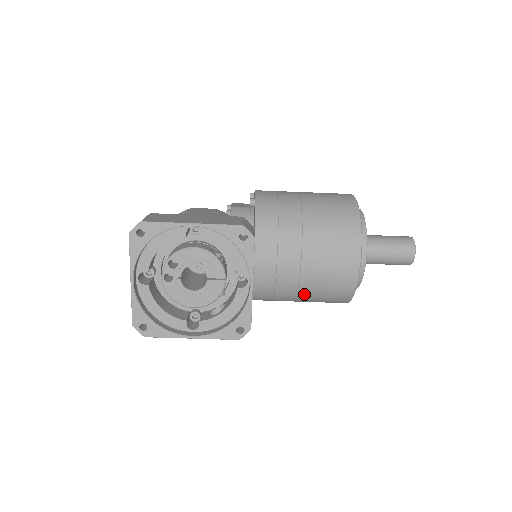
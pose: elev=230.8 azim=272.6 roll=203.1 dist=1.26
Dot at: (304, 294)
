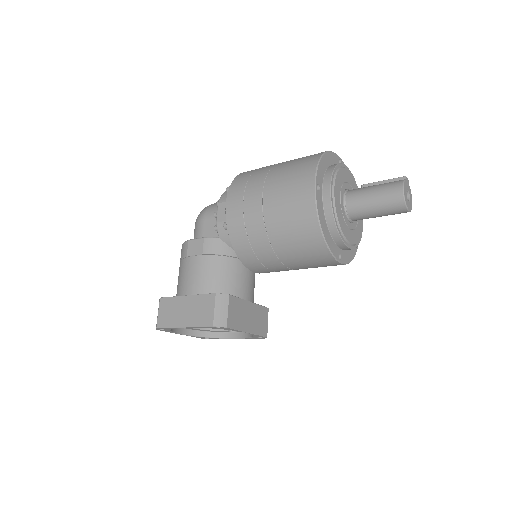
Dot at: occluded
